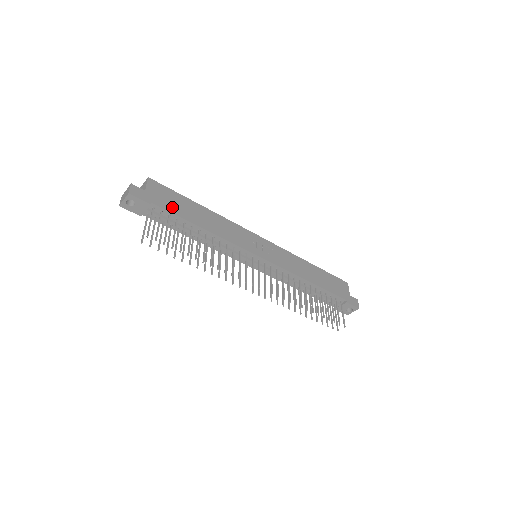
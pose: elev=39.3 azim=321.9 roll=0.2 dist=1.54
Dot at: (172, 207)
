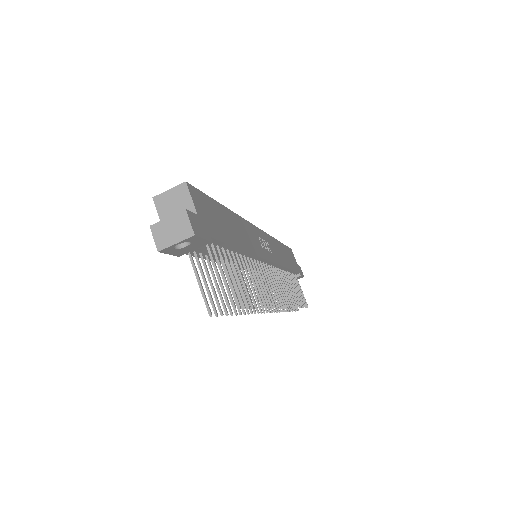
Dot at: (220, 231)
